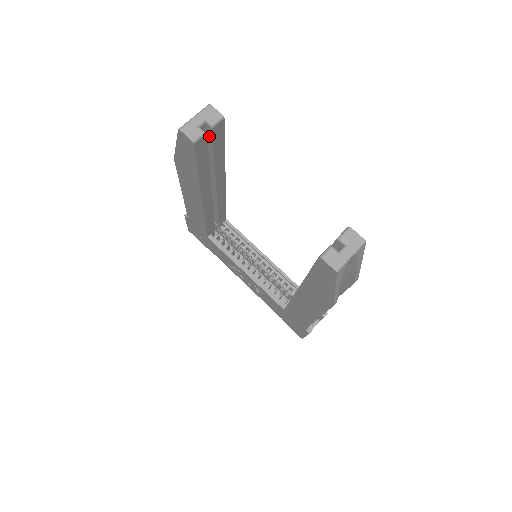
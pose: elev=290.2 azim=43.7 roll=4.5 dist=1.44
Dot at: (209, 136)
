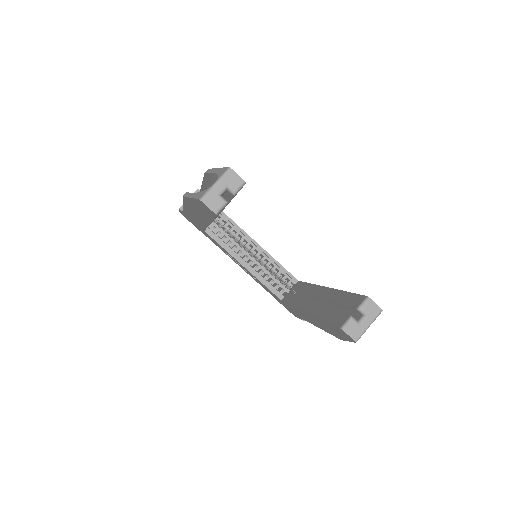
Dot at: (228, 195)
